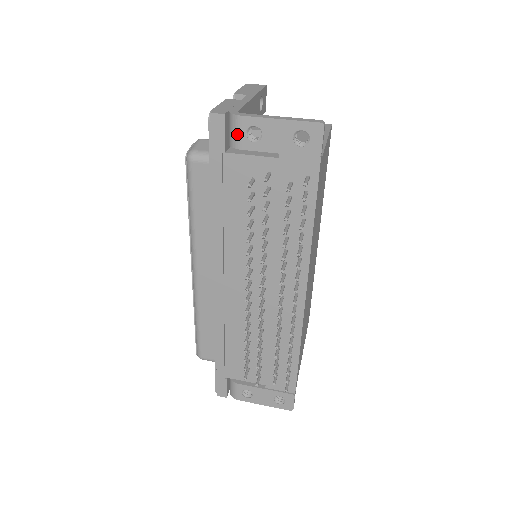
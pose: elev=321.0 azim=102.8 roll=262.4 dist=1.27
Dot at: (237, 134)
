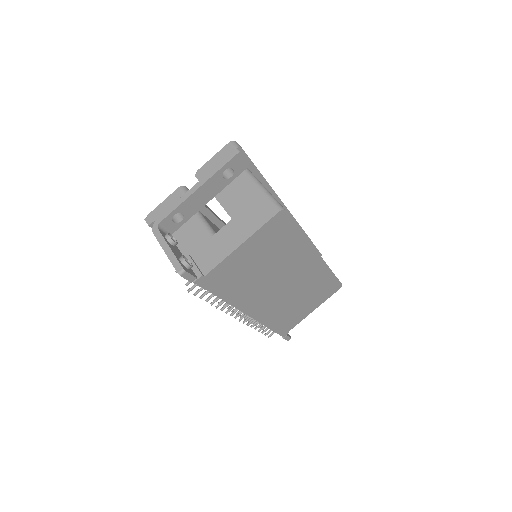
Dot at: occluded
